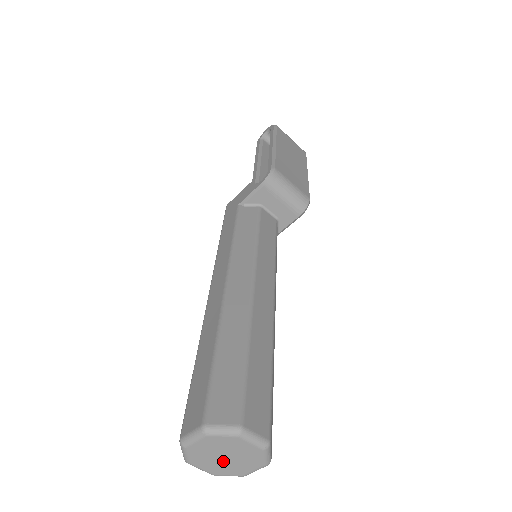
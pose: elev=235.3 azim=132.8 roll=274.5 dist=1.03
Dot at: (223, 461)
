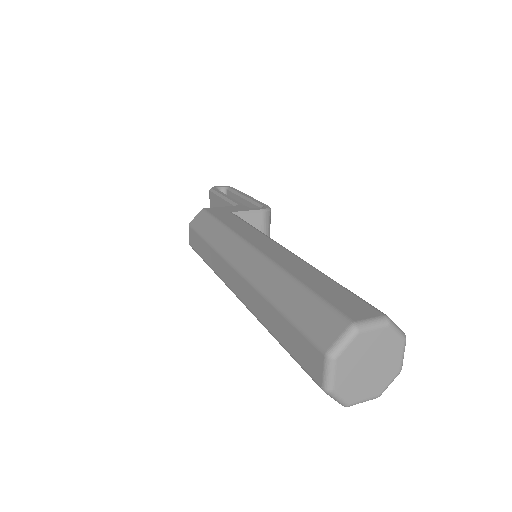
Dot at: (362, 371)
